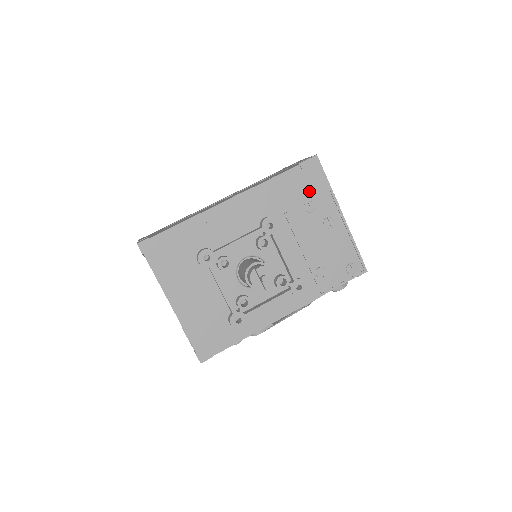
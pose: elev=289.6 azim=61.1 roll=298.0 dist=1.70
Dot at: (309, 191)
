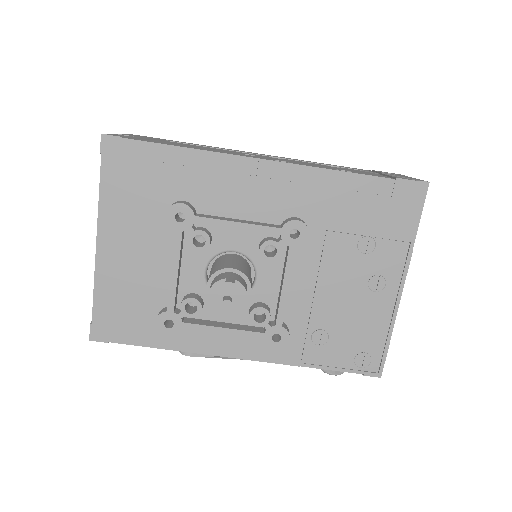
Dot at: (382, 224)
